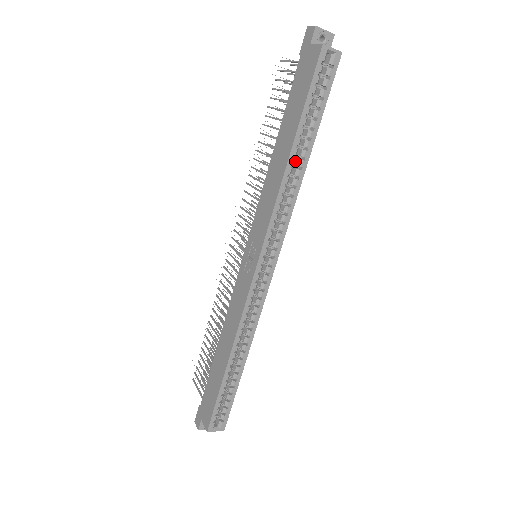
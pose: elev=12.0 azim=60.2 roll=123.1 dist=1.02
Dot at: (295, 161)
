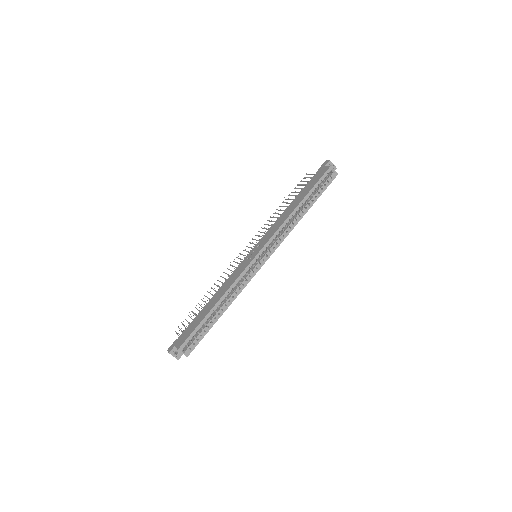
Dot at: (298, 213)
